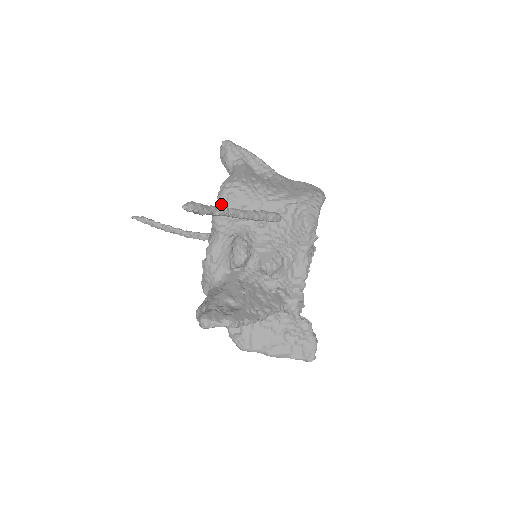
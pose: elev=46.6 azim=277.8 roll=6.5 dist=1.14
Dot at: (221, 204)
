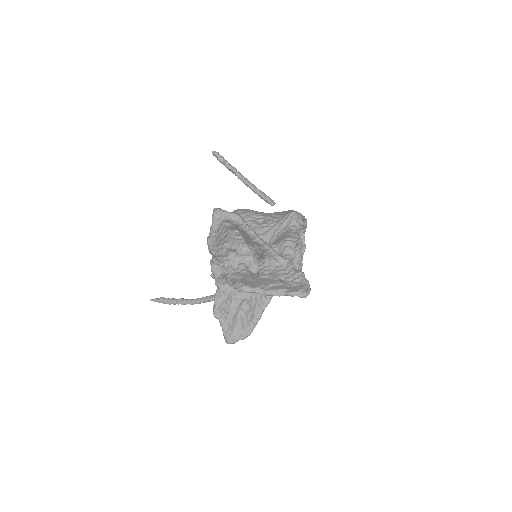
Dot at: occluded
